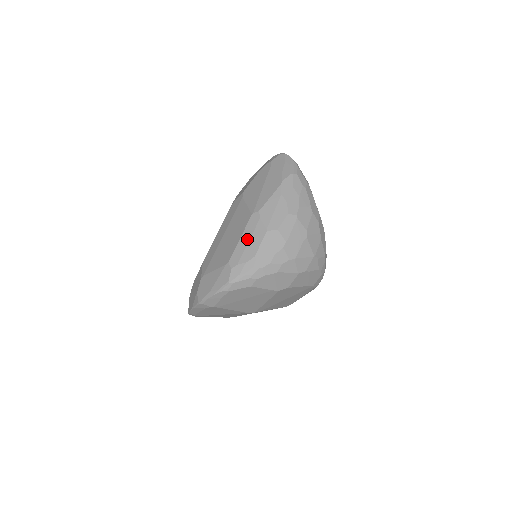
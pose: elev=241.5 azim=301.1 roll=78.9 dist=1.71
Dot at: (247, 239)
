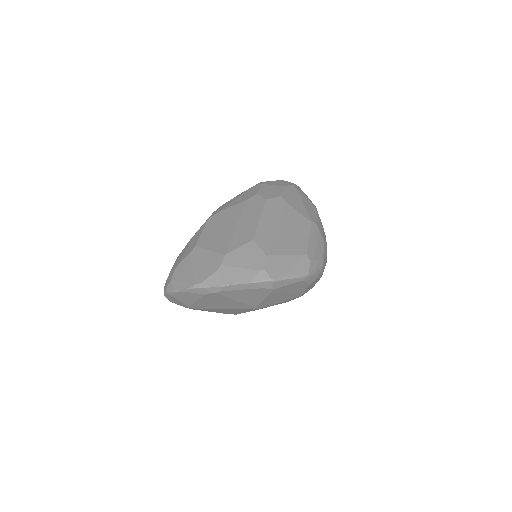
Dot at: (315, 241)
